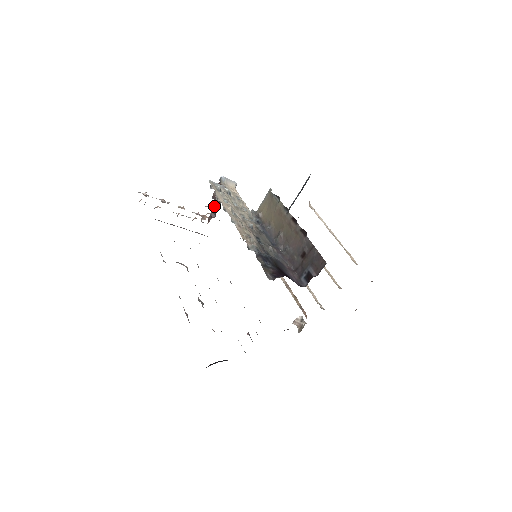
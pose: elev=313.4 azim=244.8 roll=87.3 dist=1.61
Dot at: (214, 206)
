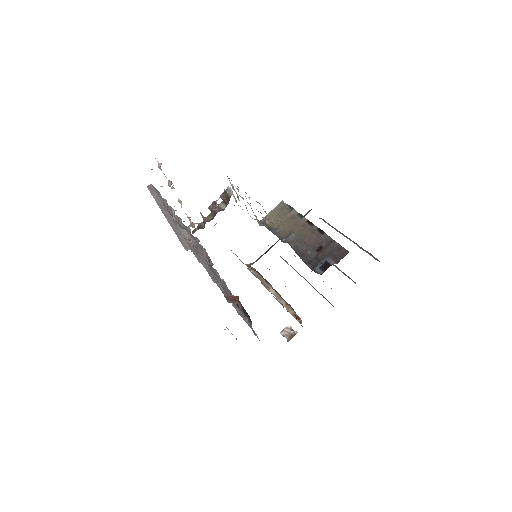
Dot at: (206, 218)
